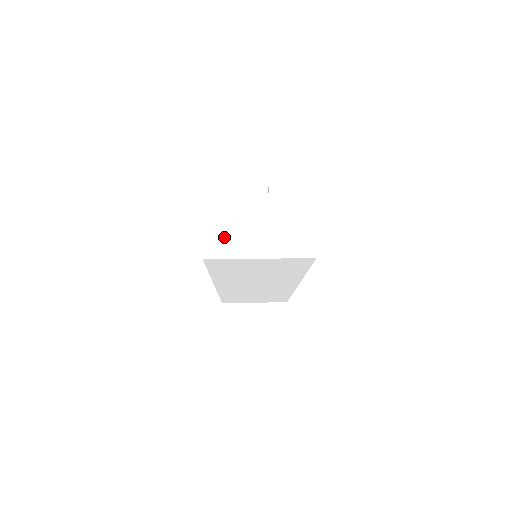
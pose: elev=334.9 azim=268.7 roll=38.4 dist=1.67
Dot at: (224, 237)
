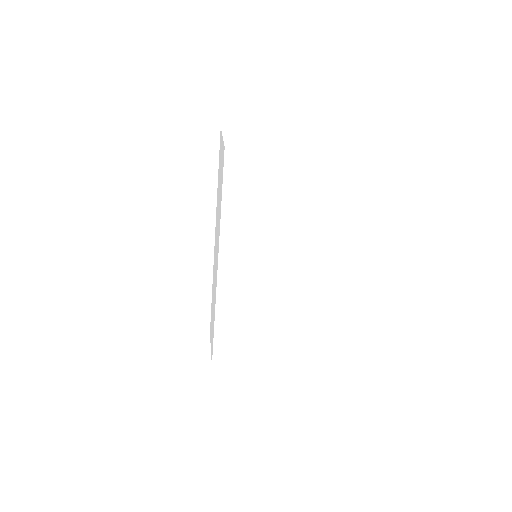
Dot at: (242, 141)
